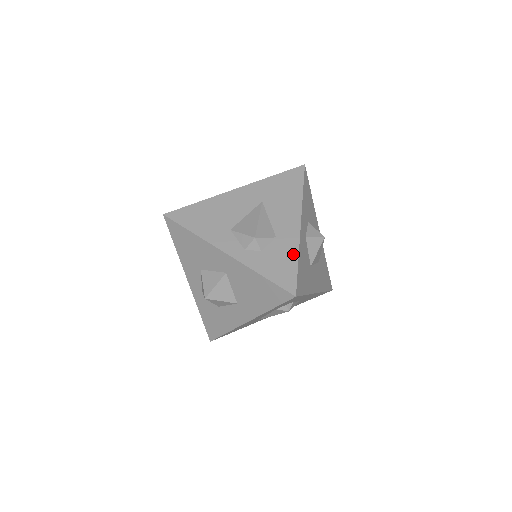
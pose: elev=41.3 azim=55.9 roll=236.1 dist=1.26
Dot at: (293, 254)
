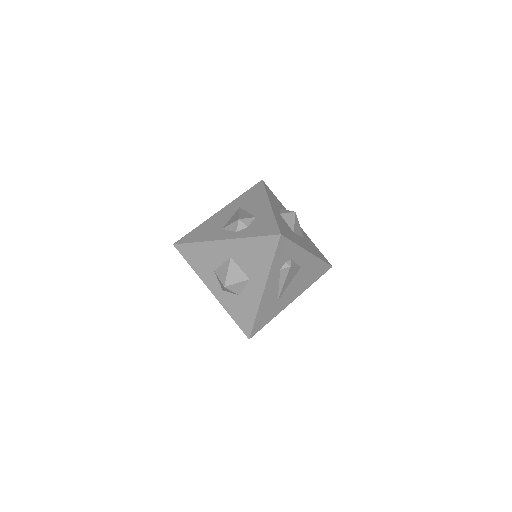
Dot at: (271, 218)
